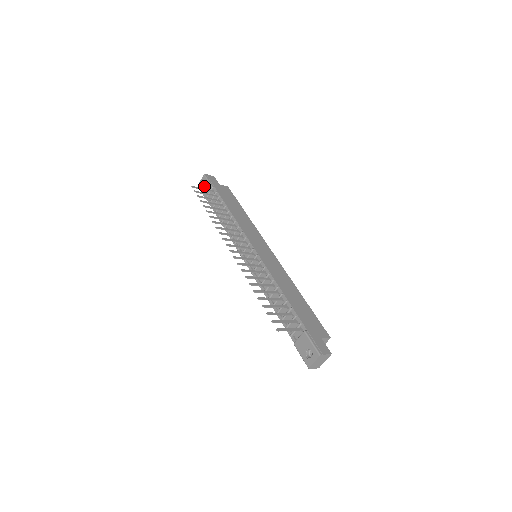
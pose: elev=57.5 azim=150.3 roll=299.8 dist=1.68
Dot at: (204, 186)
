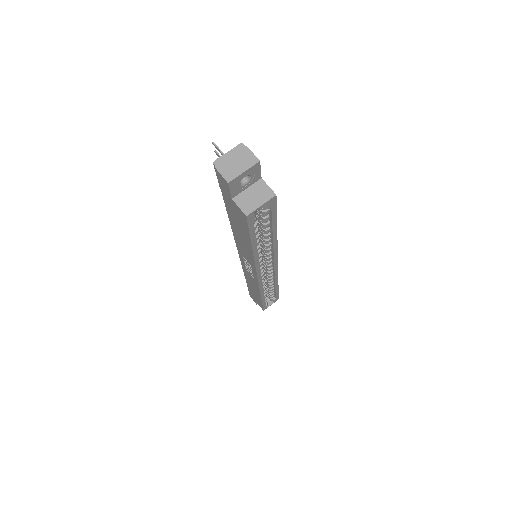
Dot at: occluded
